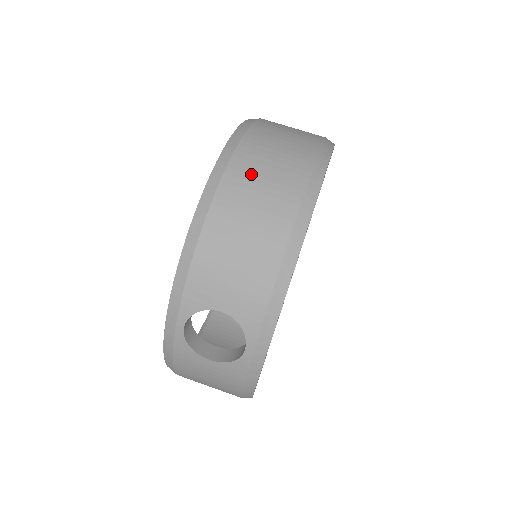
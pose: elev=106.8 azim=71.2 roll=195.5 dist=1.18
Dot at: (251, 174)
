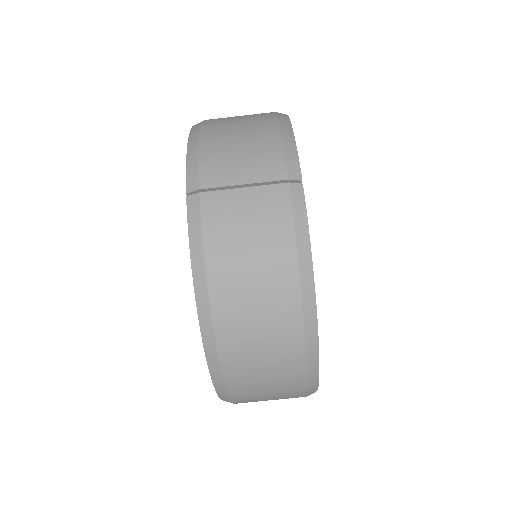
Dot at: (249, 375)
